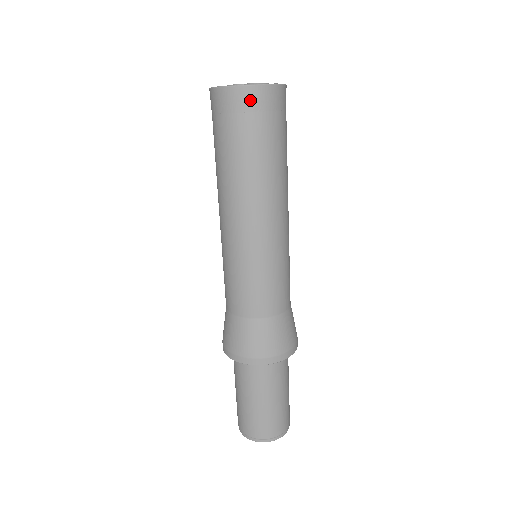
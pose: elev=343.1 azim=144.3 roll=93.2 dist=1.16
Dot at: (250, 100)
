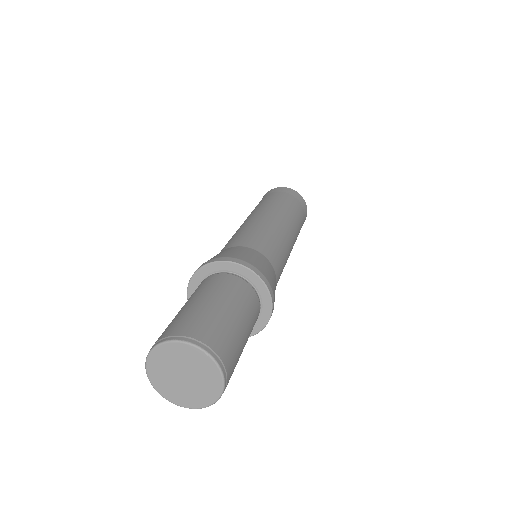
Dot at: (298, 197)
